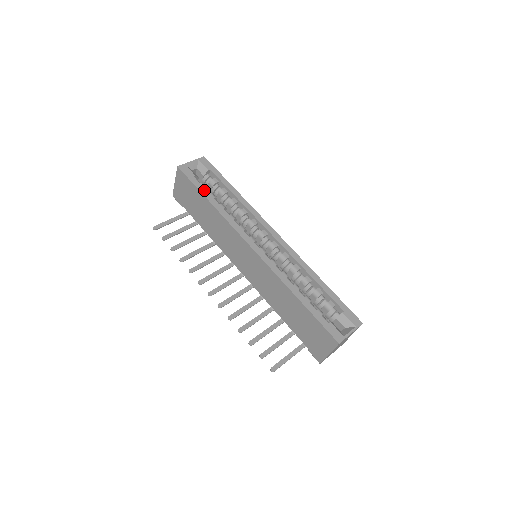
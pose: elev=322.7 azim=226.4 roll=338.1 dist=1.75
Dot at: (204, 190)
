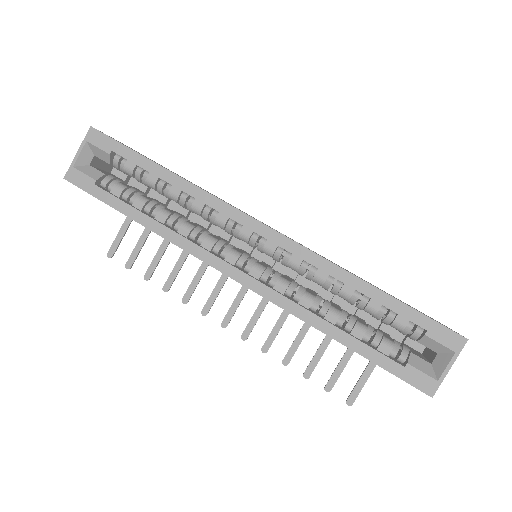
Dot at: (121, 204)
